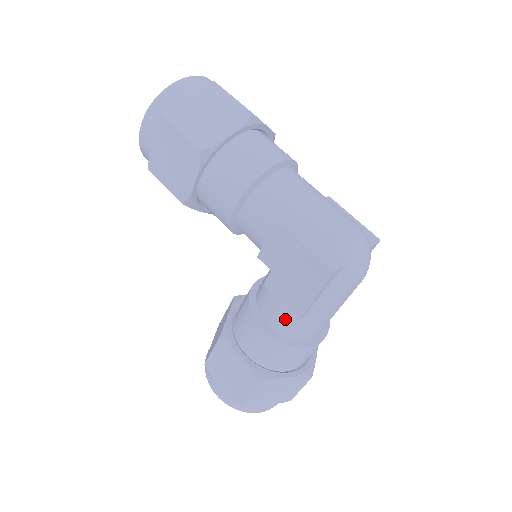
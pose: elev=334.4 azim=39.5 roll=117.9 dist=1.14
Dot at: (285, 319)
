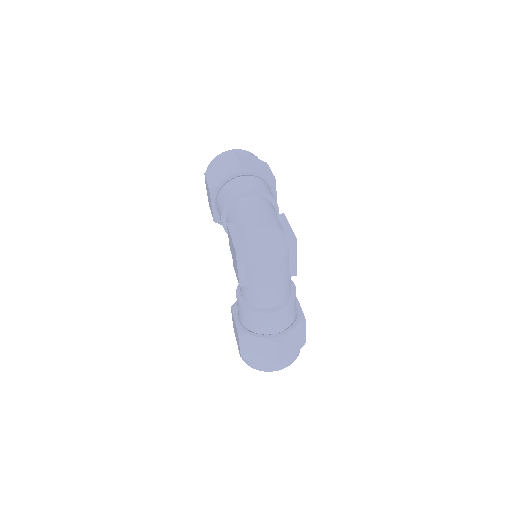
Dot at: (243, 290)
